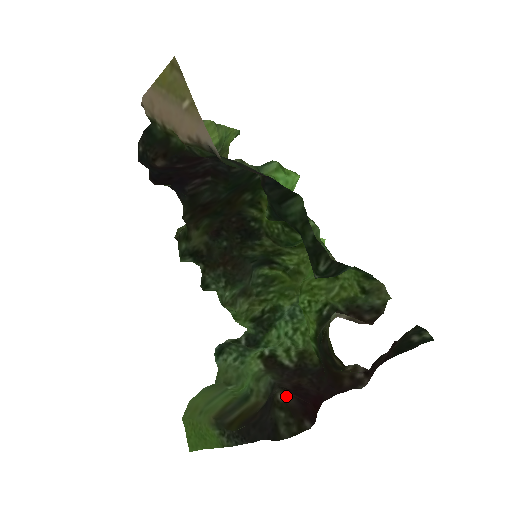
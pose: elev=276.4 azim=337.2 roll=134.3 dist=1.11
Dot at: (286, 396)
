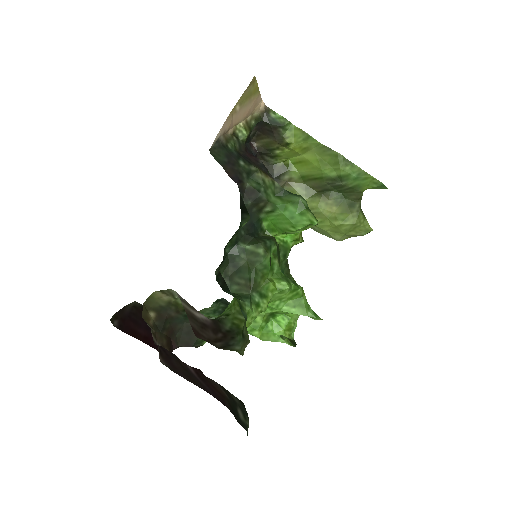
Dot at: (132, 304)
